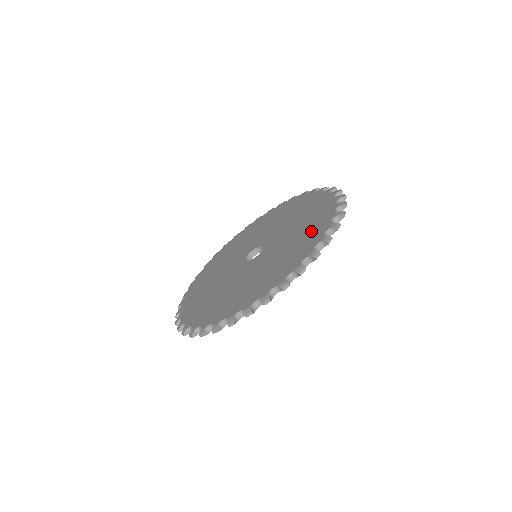
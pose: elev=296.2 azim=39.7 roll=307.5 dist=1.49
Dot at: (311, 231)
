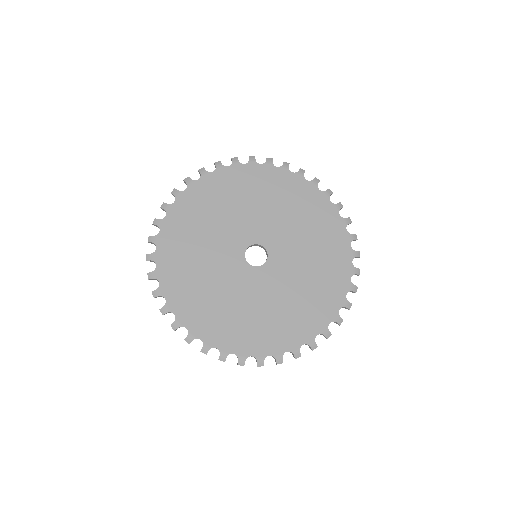
Dot at: occluded
